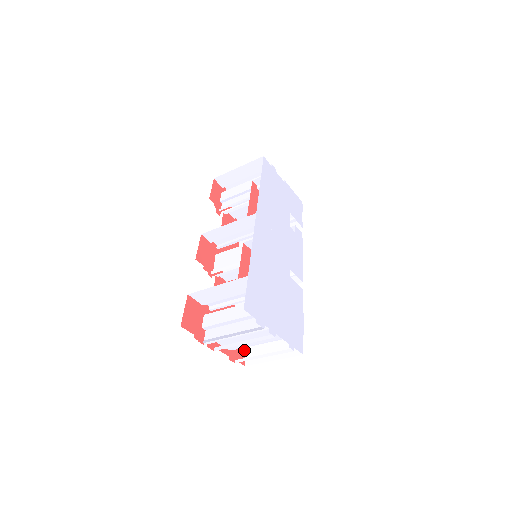
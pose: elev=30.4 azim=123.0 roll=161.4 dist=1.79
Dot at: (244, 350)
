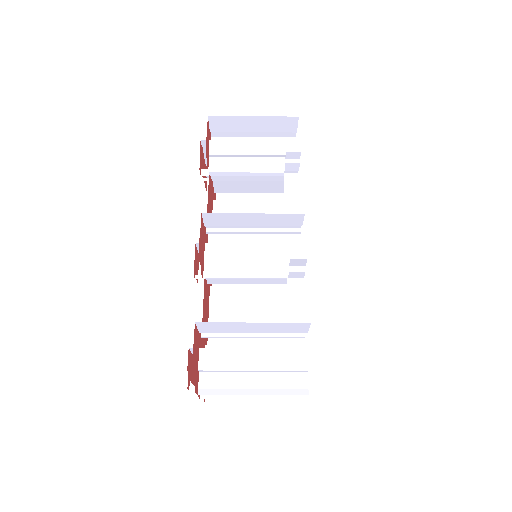
Dot at: occluded
